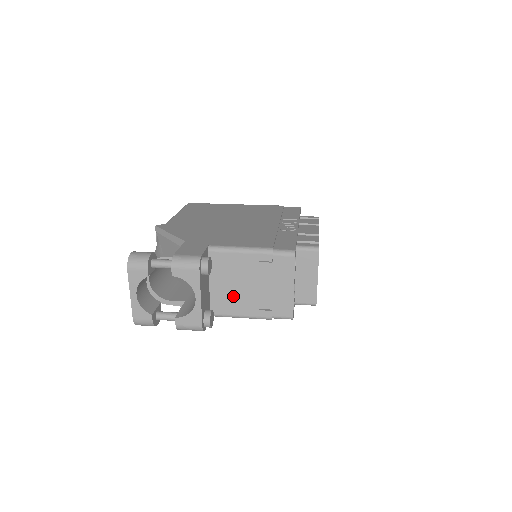
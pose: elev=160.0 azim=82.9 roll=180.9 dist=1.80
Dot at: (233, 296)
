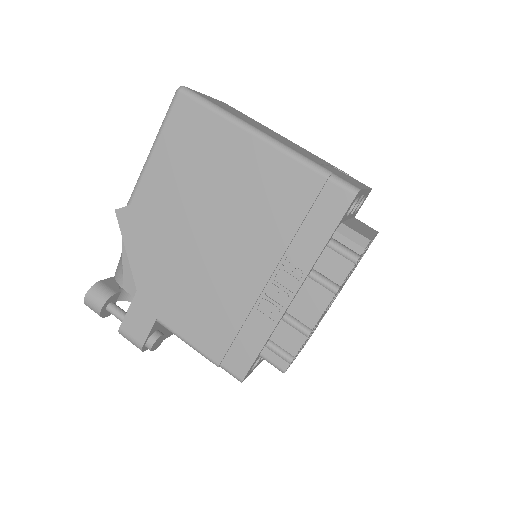
Dot at: occluded
